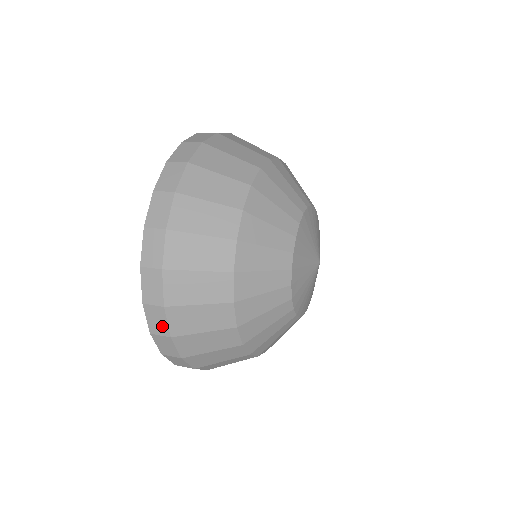
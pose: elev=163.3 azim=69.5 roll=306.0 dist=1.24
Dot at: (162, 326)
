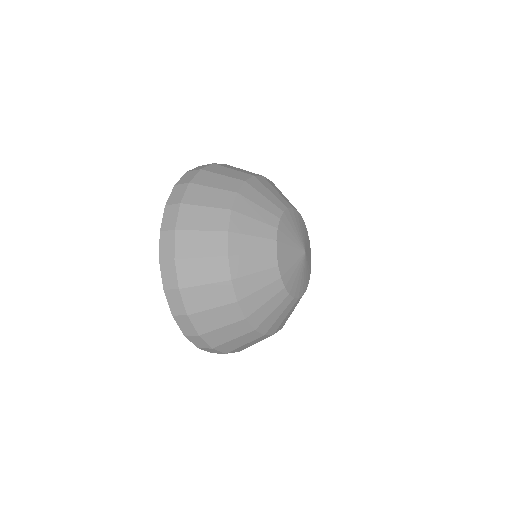
Dot at: (172, 221)
